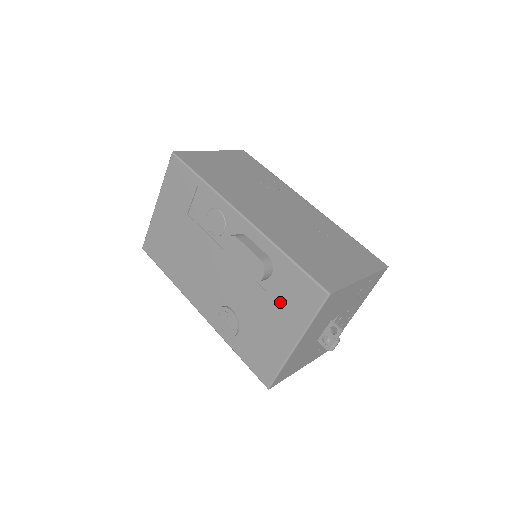
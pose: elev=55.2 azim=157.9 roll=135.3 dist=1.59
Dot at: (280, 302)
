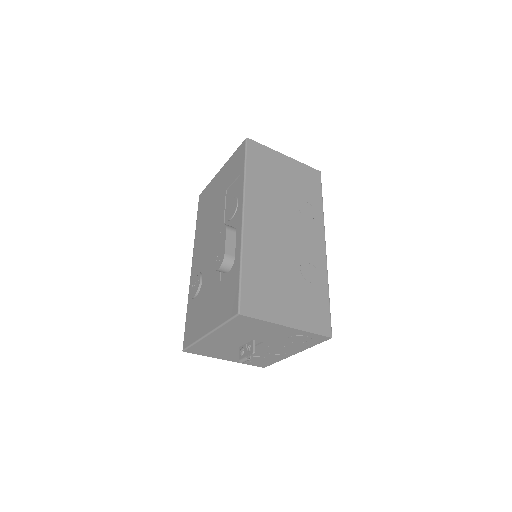
Dot at: (220, 296)
